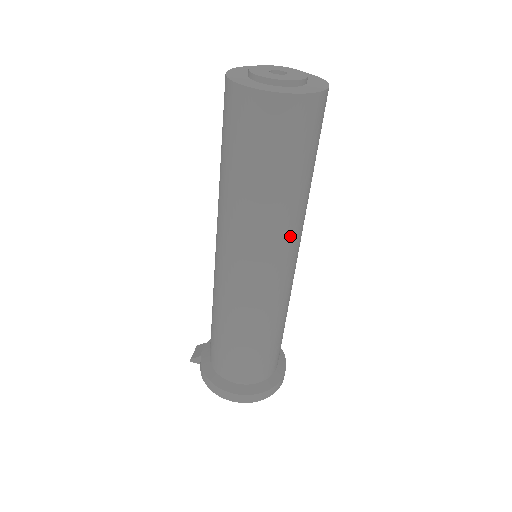
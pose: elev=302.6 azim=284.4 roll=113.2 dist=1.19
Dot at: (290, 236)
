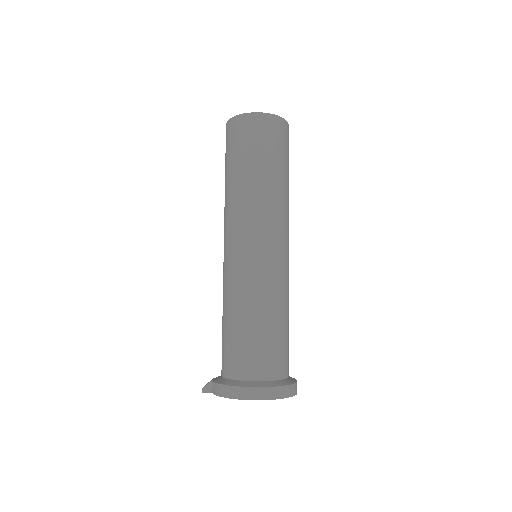
Dot at: (282, 216)
